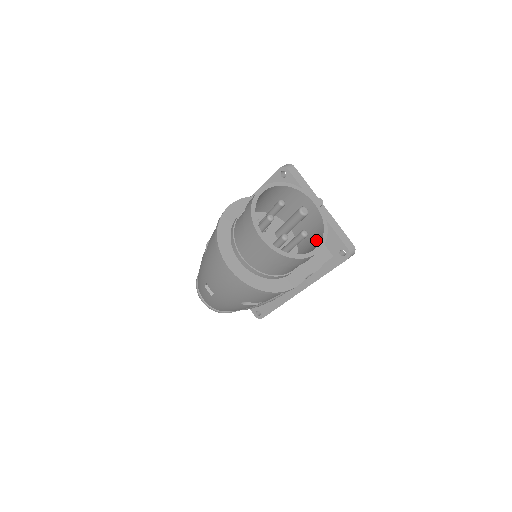
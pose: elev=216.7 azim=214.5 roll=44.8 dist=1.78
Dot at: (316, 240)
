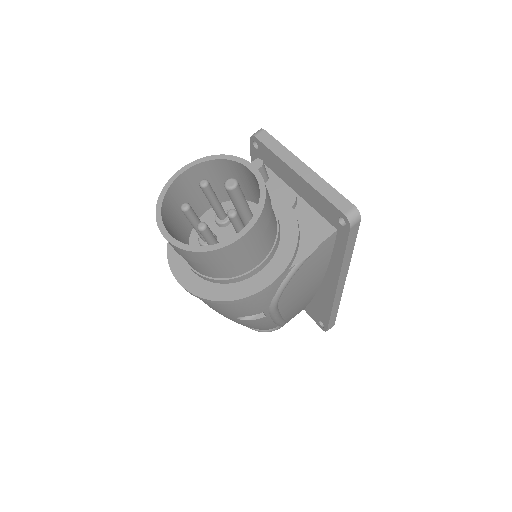
Dot at: occluded
